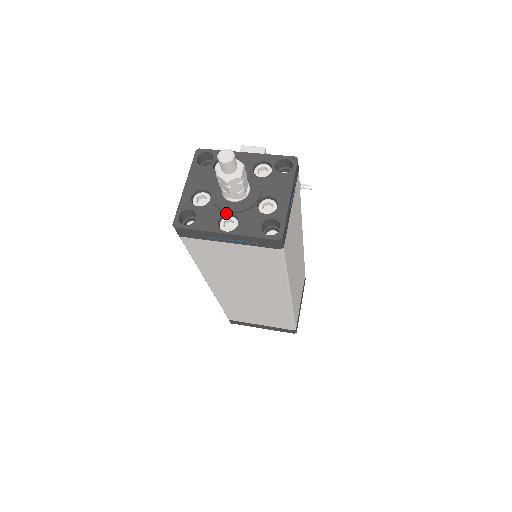
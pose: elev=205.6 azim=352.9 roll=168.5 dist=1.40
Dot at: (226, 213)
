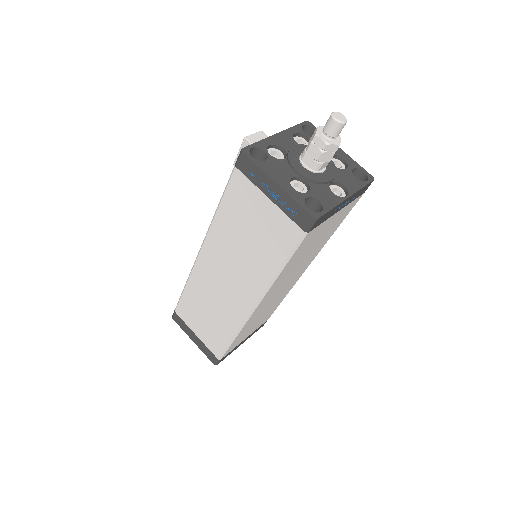
Dot at: (329, 184)
